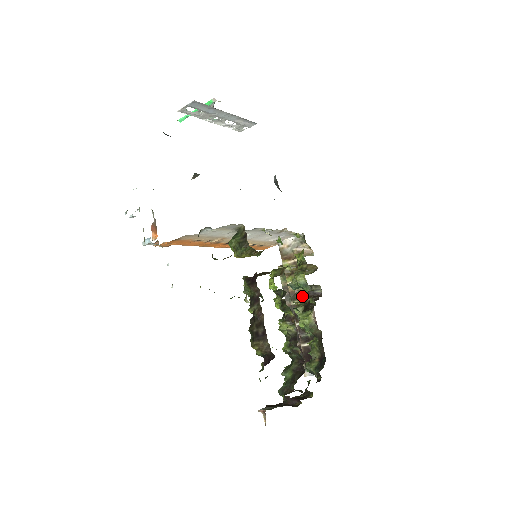
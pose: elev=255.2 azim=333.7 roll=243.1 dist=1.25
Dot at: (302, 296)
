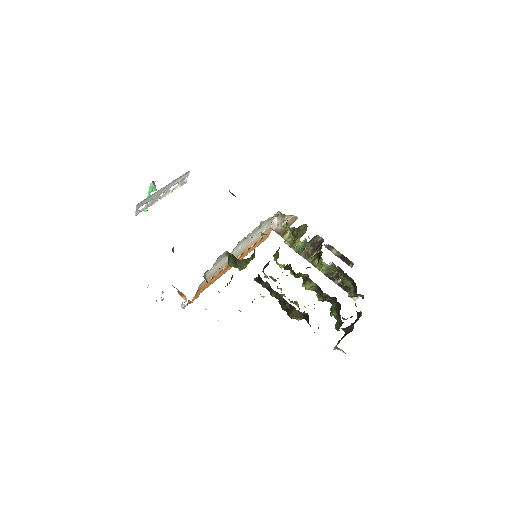
Dot at: (312, 250)
